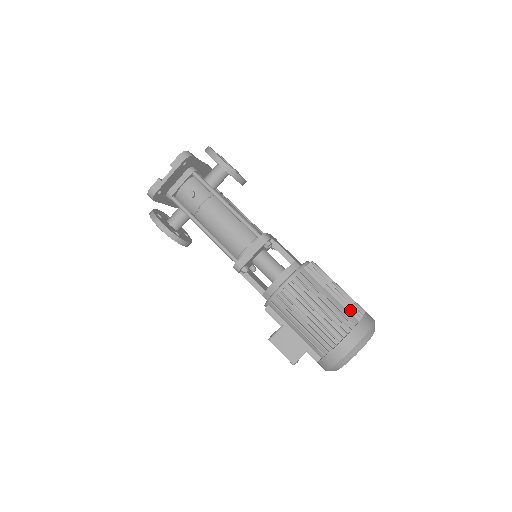
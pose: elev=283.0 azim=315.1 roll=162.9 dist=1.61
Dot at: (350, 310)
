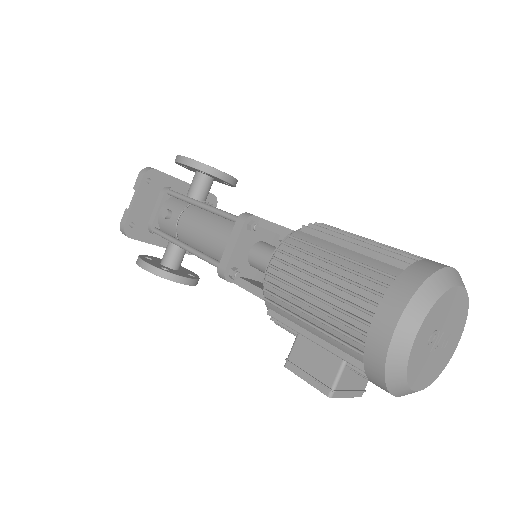
Dot at: (386, 259)
